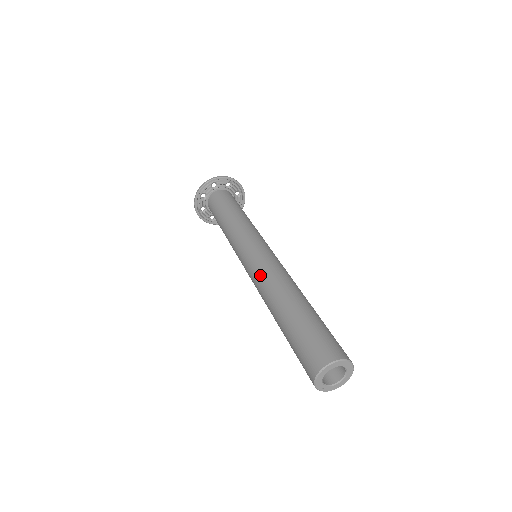
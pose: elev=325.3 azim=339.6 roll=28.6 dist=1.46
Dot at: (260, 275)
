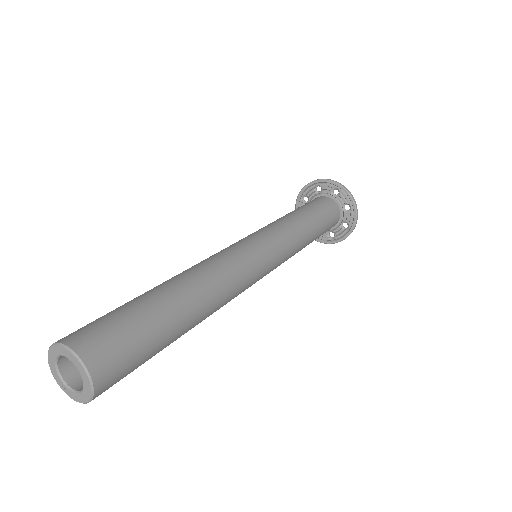
Dot at: occluded
